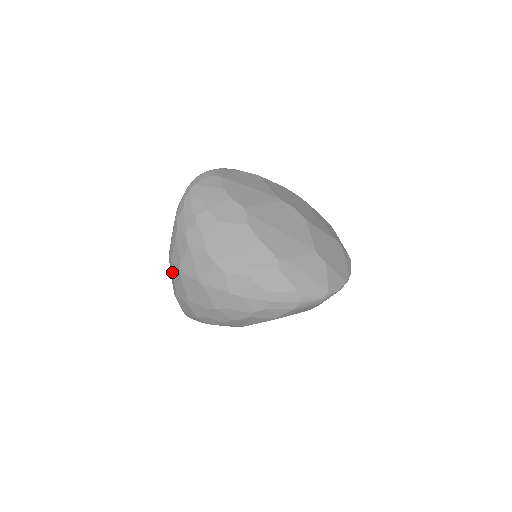
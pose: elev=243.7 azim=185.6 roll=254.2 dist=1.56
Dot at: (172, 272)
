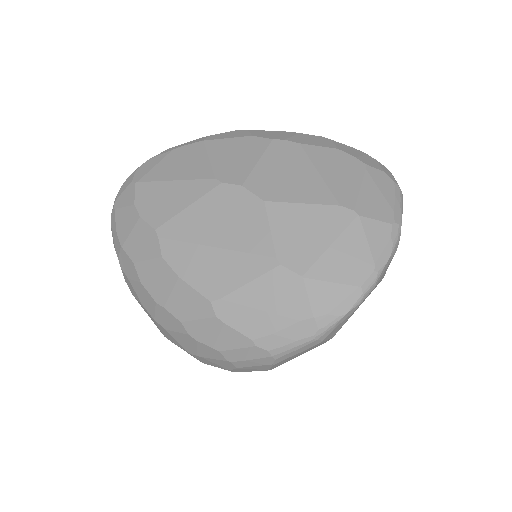
Dot at: occluded
